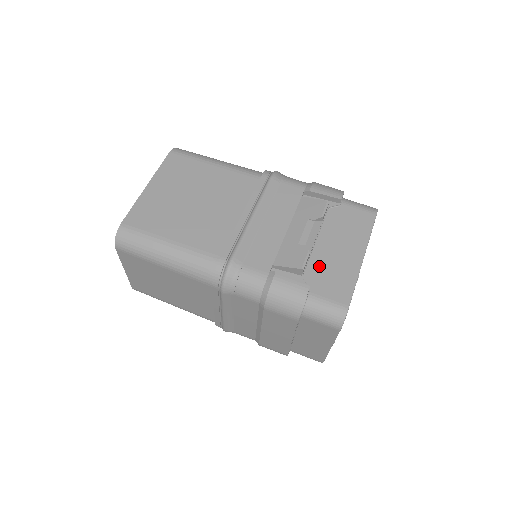
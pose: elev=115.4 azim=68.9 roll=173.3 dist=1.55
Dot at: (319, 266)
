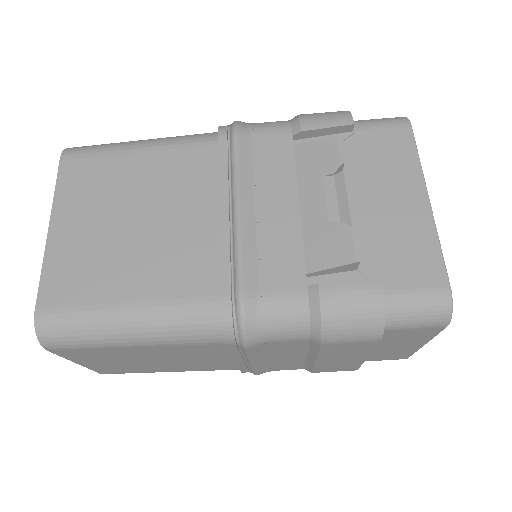
Dot at: (373, 242)
